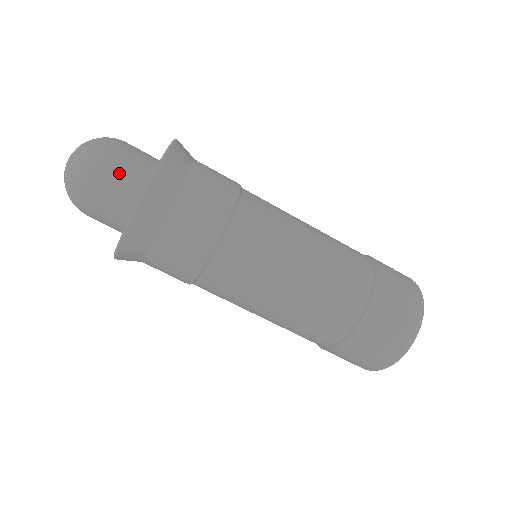
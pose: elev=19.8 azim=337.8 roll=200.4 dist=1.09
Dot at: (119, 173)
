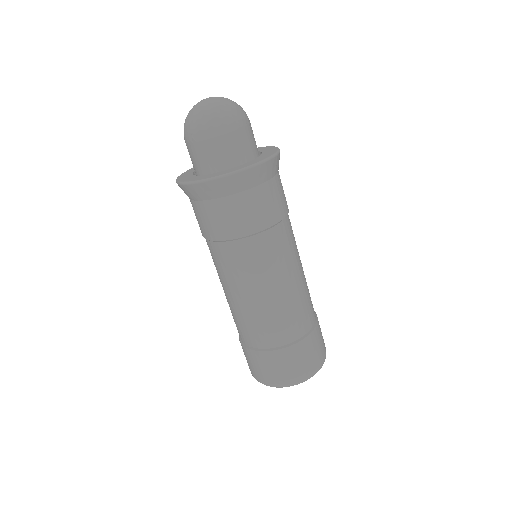
Dot at: (251, 134)
